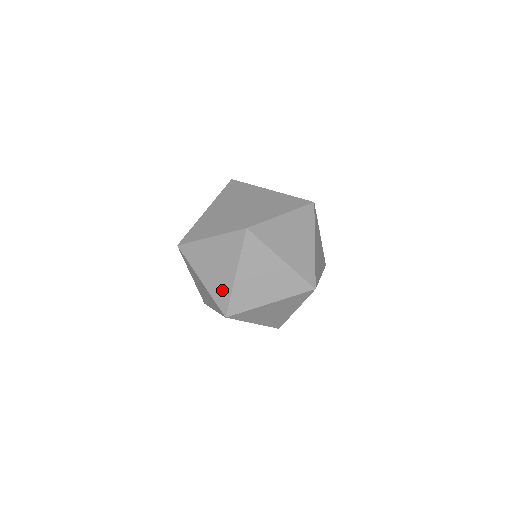
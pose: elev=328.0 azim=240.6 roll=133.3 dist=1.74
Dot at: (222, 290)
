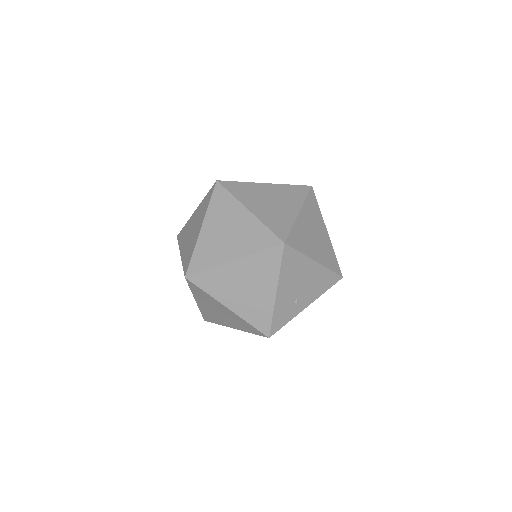
Dot at: (190, 251)
